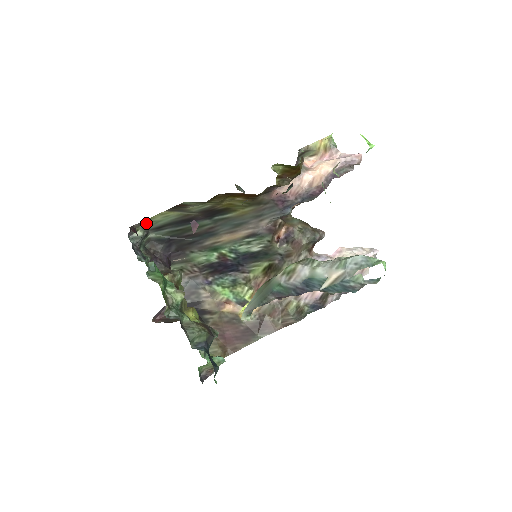
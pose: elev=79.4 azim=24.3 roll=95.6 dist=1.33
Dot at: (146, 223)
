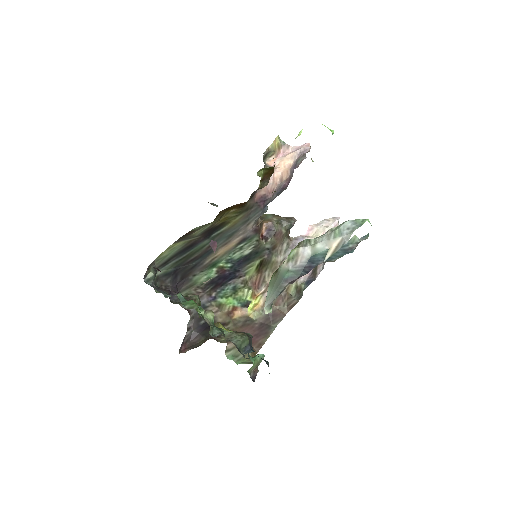
Dot at: (155, 262)
